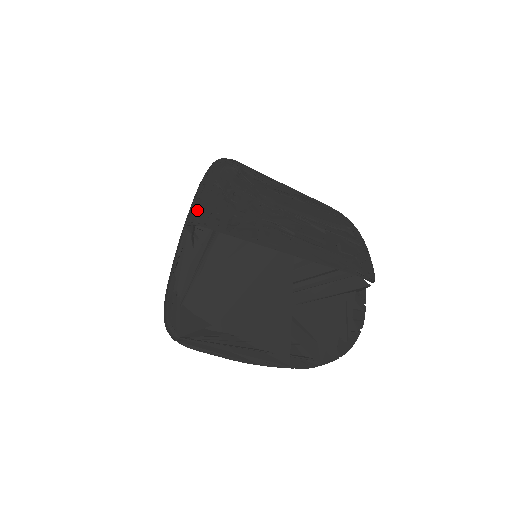
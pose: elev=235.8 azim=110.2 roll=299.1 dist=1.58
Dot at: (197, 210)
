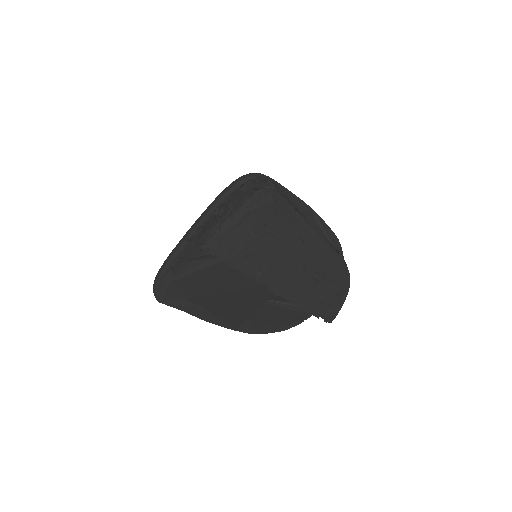
Dot at: (215, 241)
